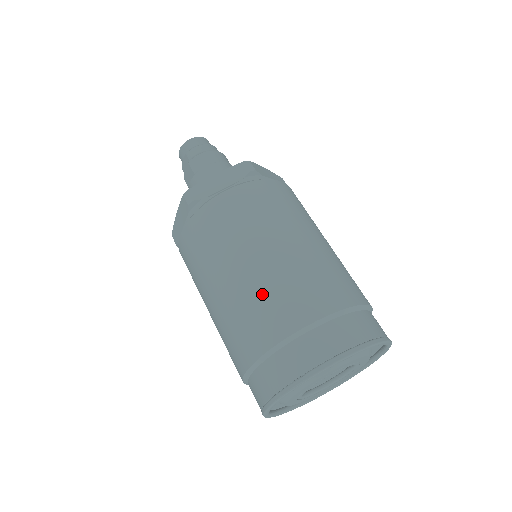
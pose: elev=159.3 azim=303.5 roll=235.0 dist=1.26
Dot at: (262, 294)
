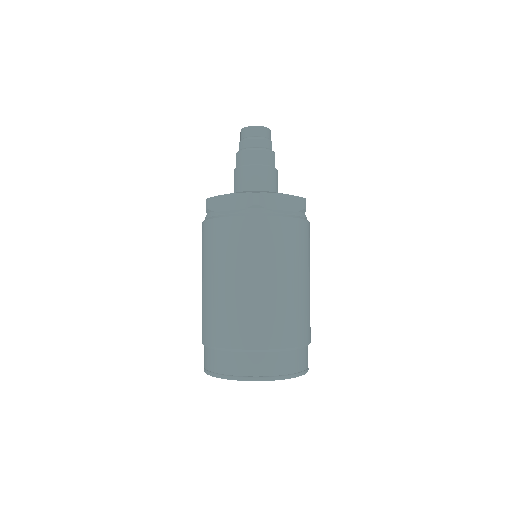
Dot at: (214, 310)
